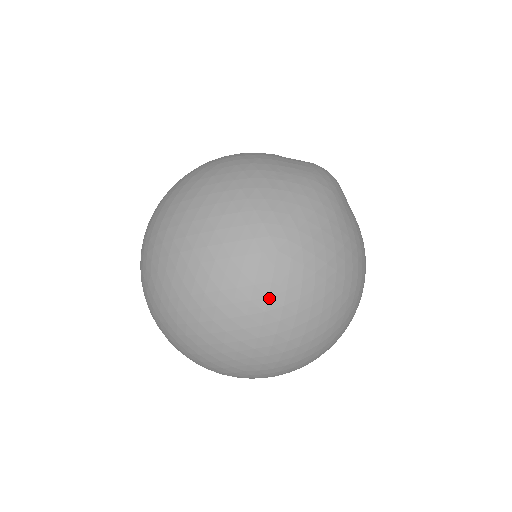
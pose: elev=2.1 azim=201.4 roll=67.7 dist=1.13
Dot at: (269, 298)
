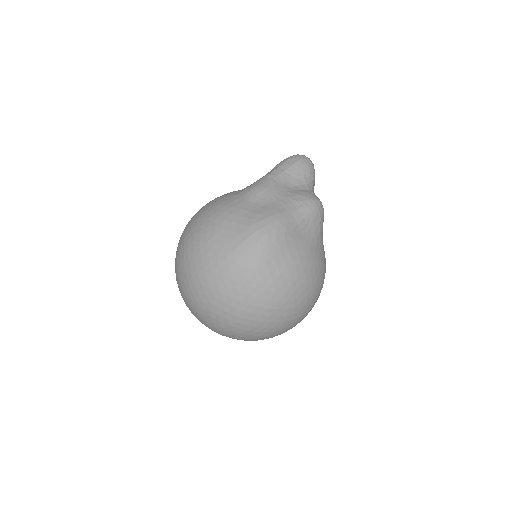
Dot at: (213, 322)
